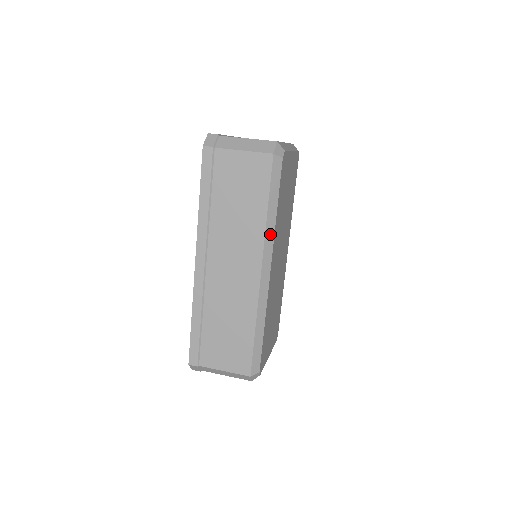
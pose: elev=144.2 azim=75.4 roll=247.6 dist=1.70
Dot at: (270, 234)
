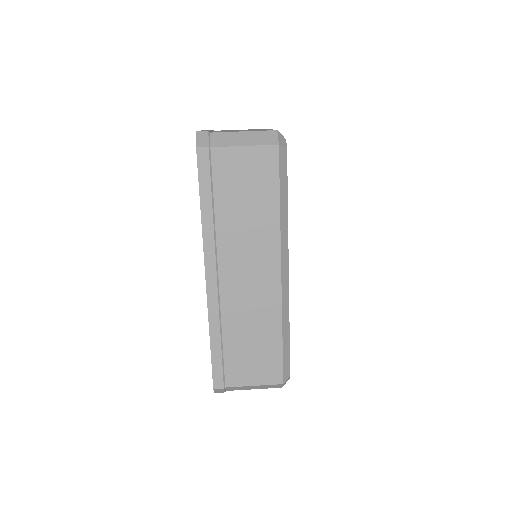
Dot at: (284, 232)
